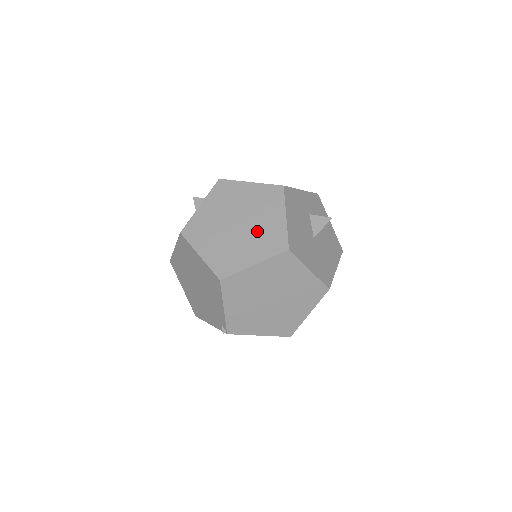
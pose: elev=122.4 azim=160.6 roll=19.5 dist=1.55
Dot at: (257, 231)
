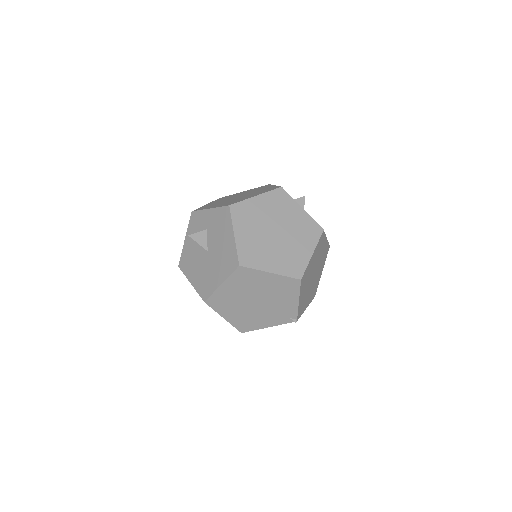
Dot at: (294, 230)
